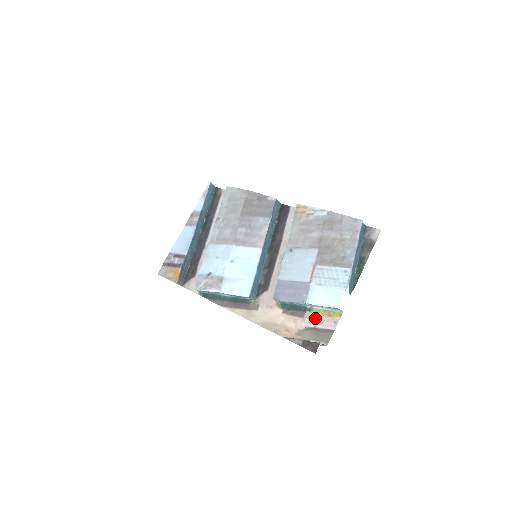
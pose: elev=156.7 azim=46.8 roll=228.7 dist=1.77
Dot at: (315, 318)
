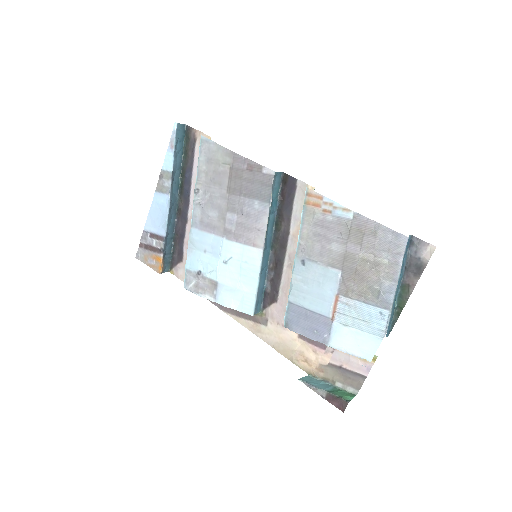
Dot at: (341, 355)
